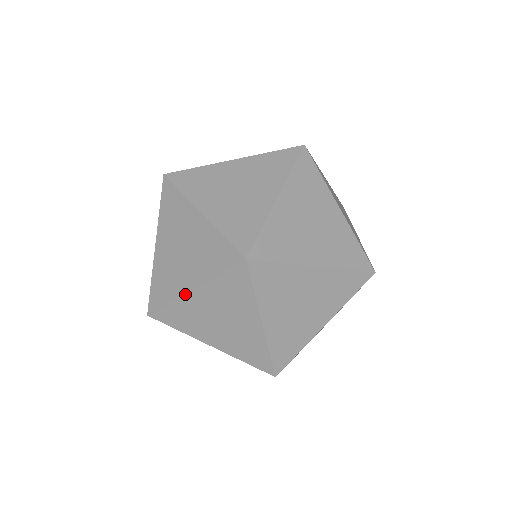
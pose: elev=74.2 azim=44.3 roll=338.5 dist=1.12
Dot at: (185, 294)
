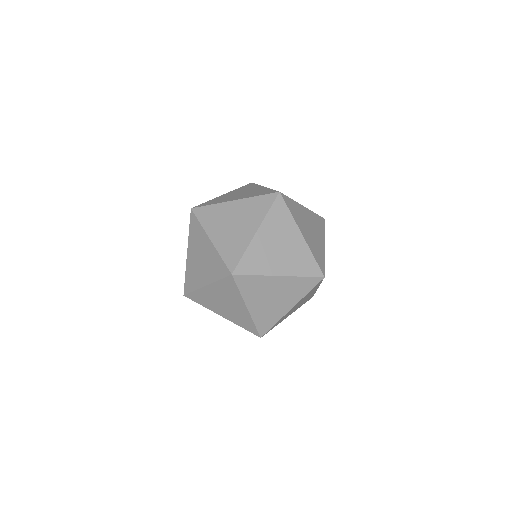
Dot at: (273, 276)
